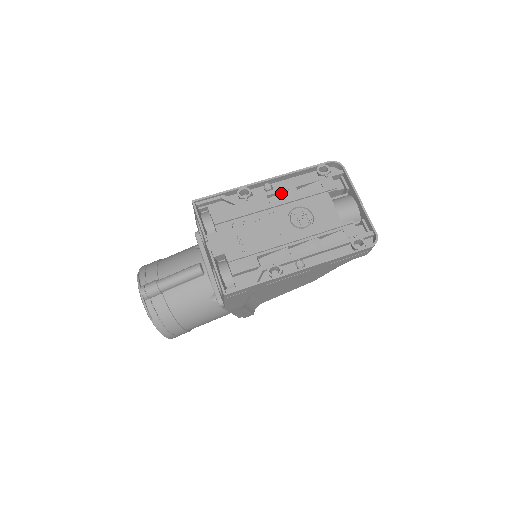
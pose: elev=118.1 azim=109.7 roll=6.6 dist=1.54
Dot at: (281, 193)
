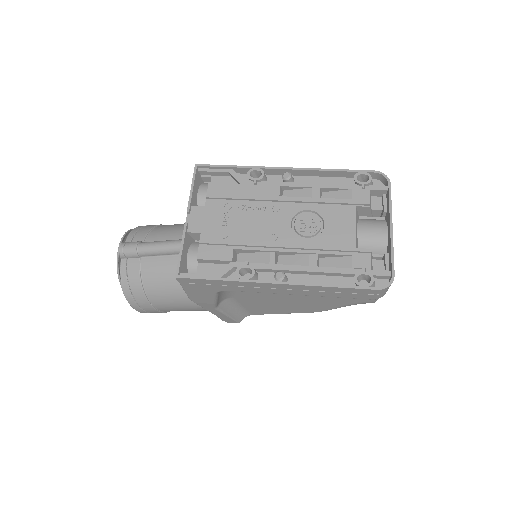
Dot at: (300, 189)
